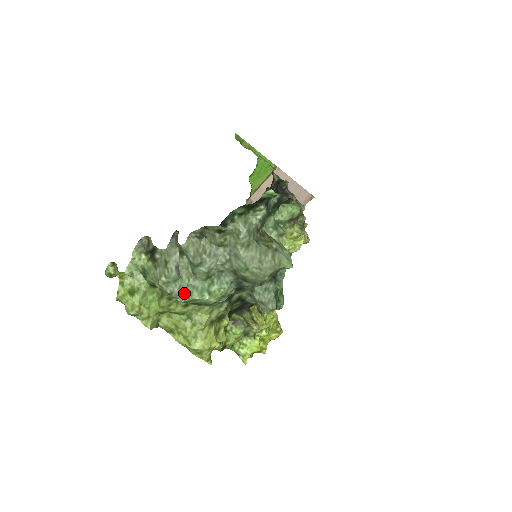
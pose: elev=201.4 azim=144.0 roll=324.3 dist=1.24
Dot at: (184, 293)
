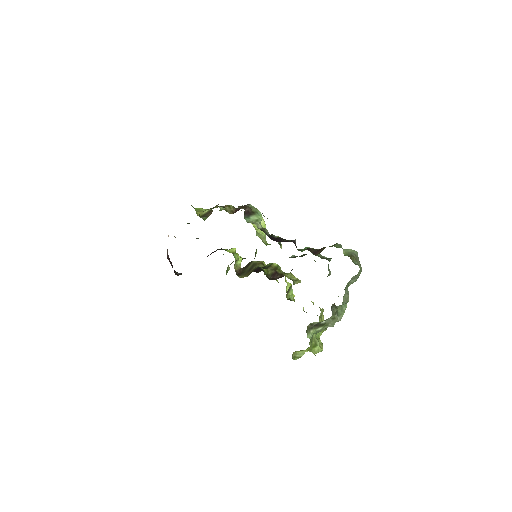
Dot at: (342, 315)
